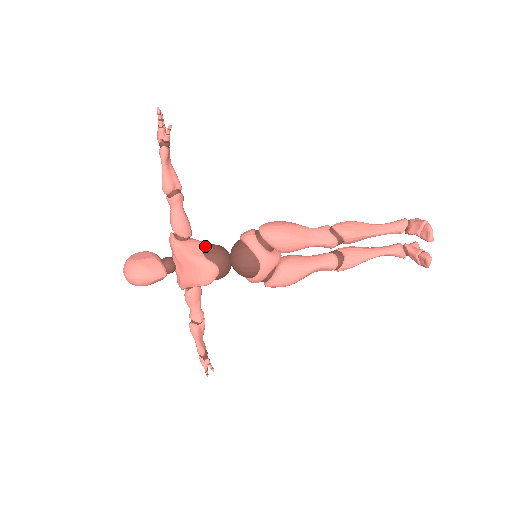
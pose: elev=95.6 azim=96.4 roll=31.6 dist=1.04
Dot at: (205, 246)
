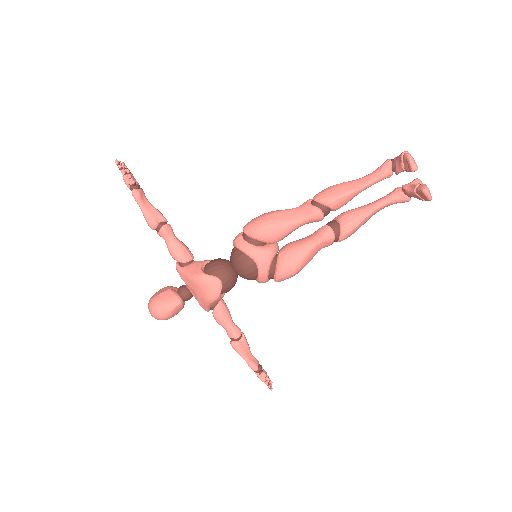
Dot at: (207, 264)
